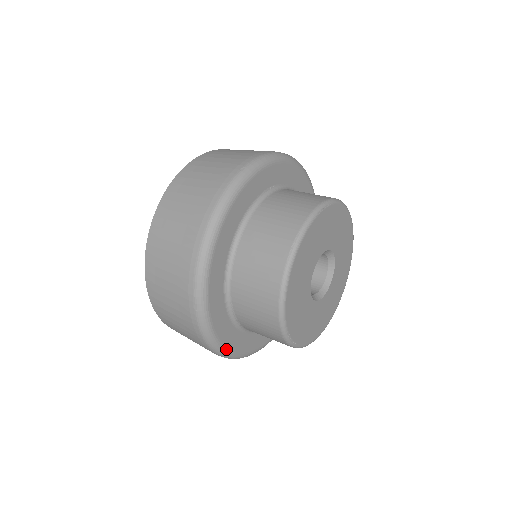
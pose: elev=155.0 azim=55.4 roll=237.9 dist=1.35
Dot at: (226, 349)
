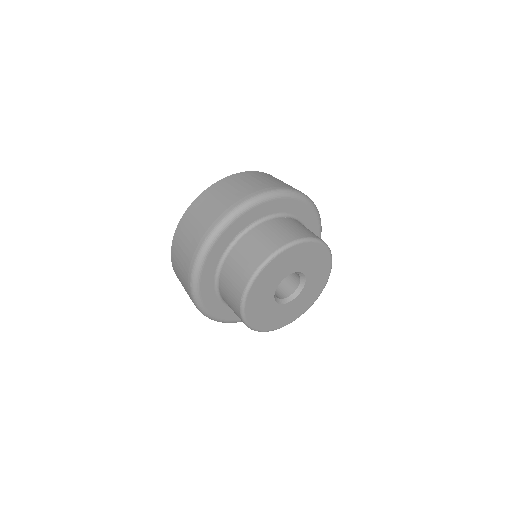
Dot at: (240, 320)
